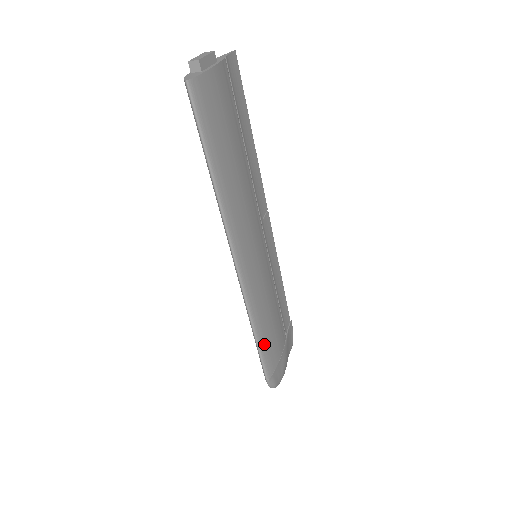
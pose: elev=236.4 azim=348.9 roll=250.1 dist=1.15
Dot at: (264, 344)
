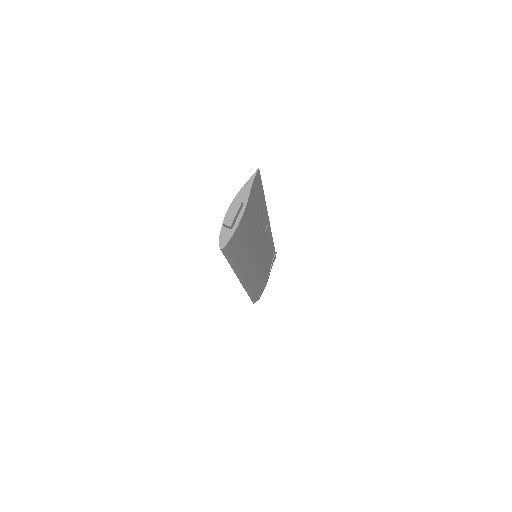
Dot at: (254, 294)
